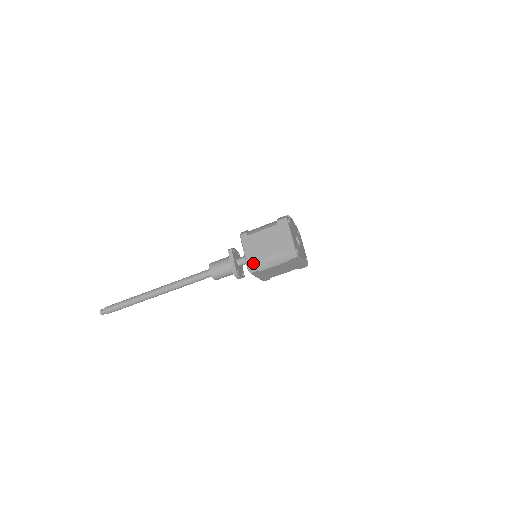
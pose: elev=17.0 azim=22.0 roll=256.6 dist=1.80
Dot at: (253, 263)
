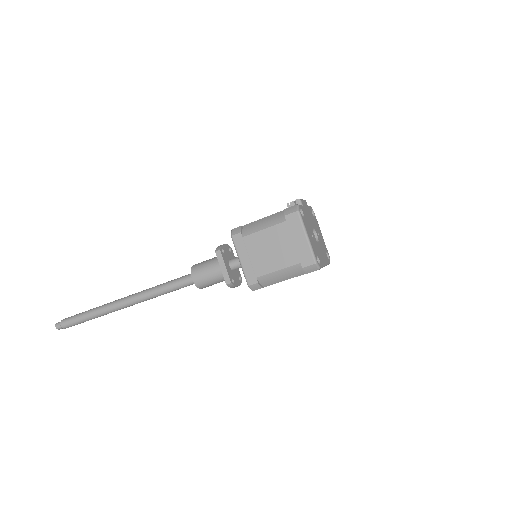
Dot at: (255, 279)
